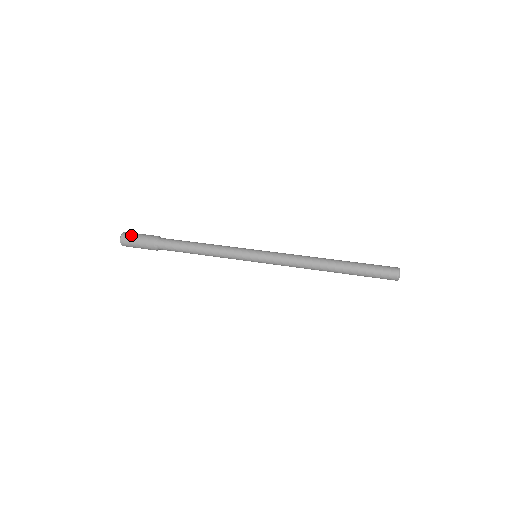
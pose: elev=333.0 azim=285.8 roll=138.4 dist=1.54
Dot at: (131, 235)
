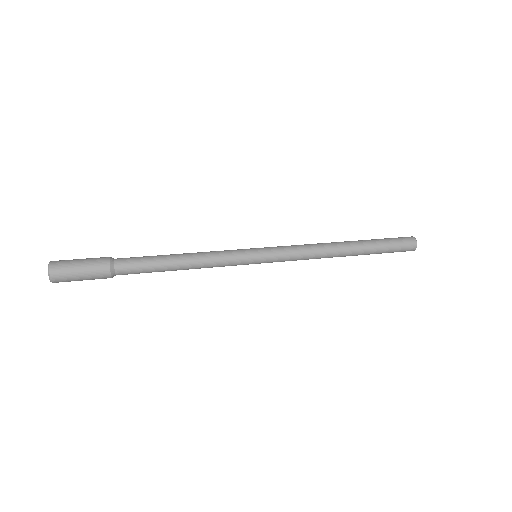
Dot at: (66, 271)
